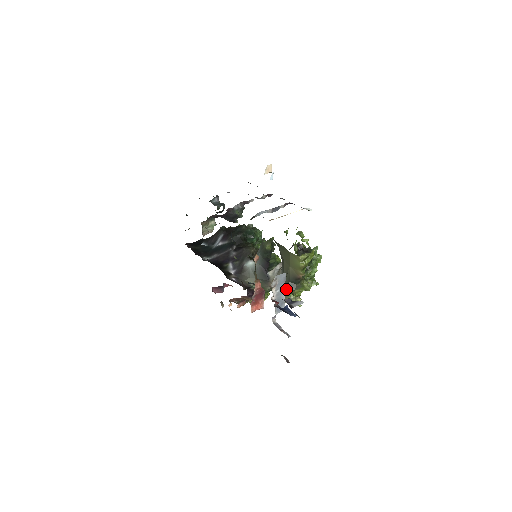
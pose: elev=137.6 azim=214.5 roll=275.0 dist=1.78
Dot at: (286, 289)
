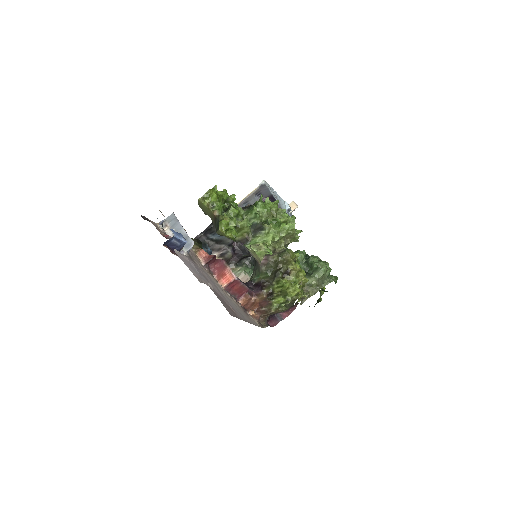
Dot at: (241, 244)
